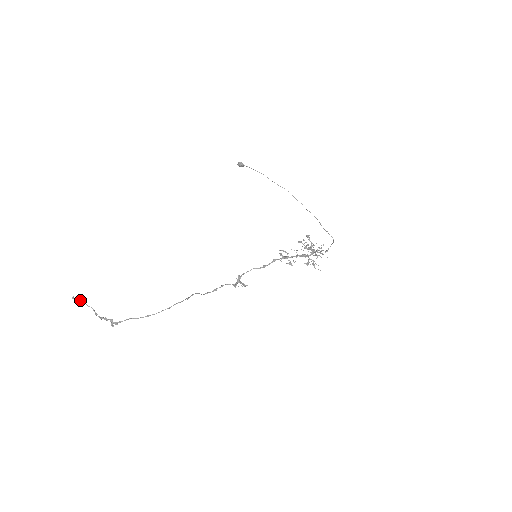
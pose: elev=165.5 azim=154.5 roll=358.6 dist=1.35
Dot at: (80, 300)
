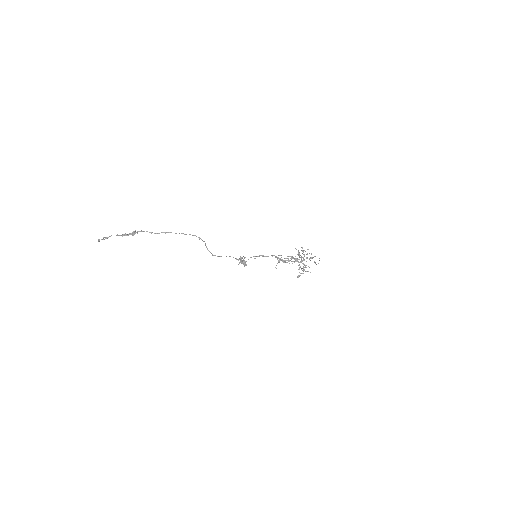
Dot at: (106, 237)
